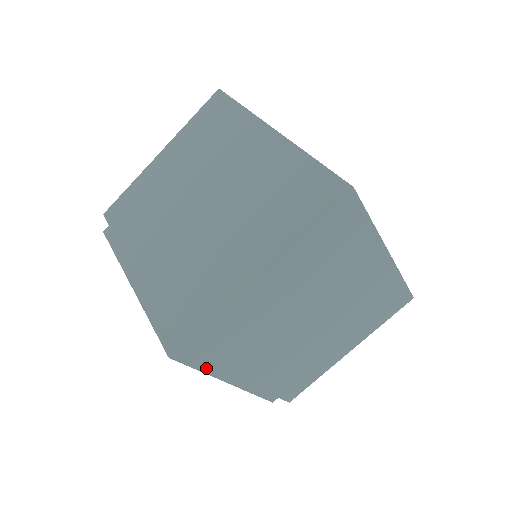
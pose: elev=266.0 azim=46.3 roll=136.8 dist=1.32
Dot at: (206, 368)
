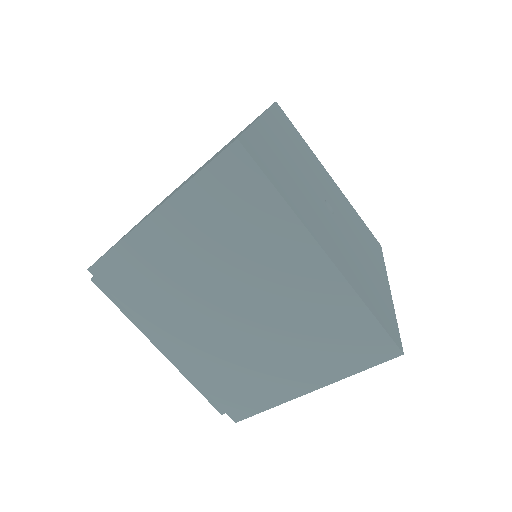
Dot at: occluded
